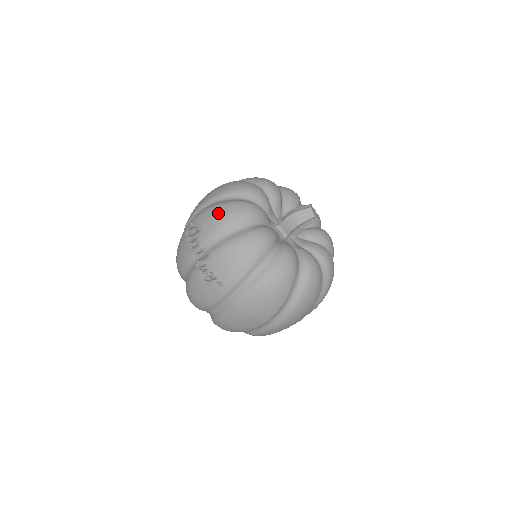
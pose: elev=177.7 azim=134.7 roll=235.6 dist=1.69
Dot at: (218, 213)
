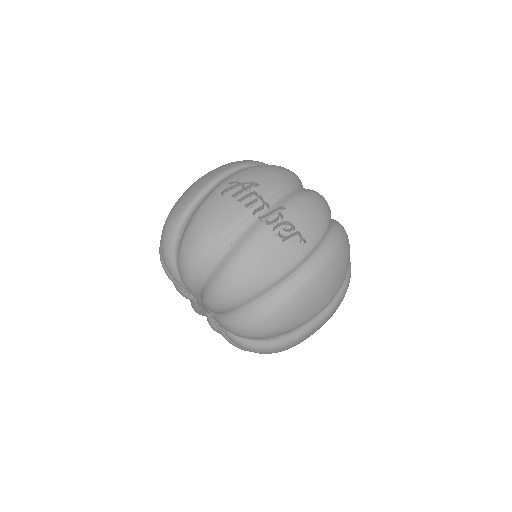
Dot at: (272, 169)
